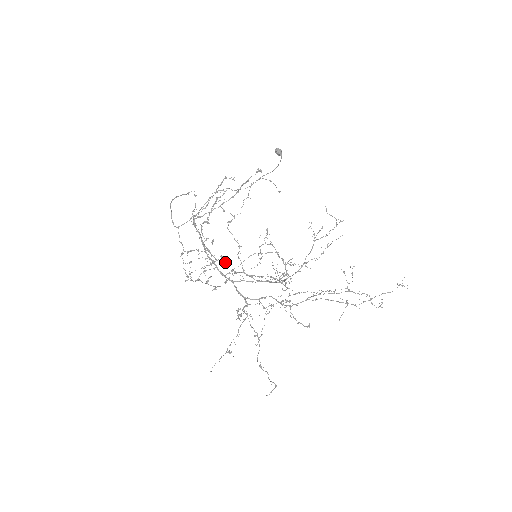
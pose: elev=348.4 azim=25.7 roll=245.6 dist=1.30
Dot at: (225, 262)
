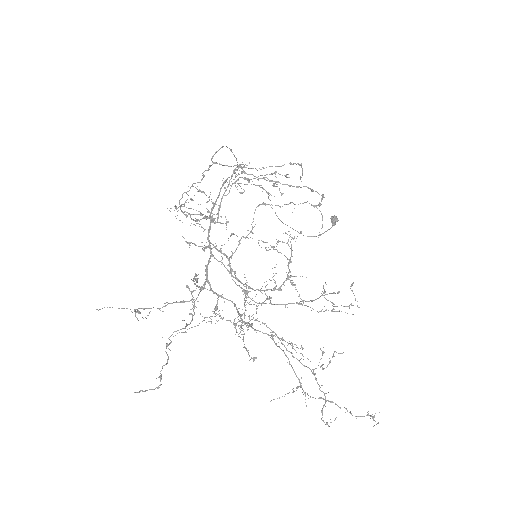
Dot at: occluded
